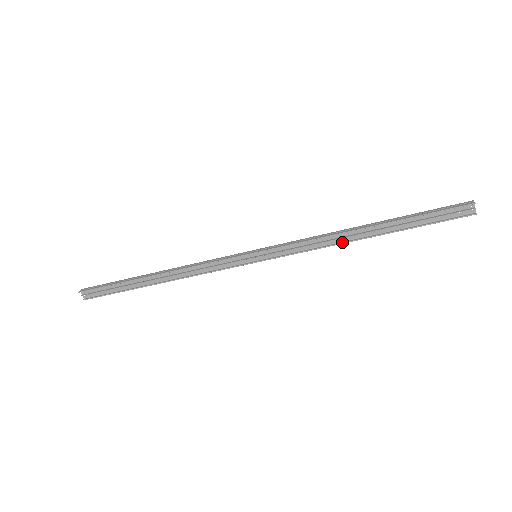
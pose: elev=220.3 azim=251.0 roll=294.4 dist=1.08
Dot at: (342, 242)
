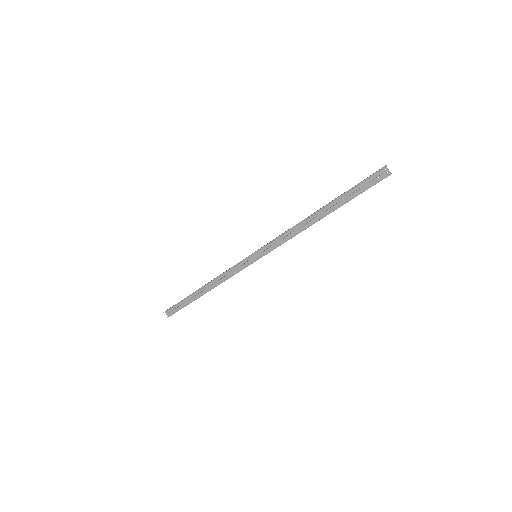
Dot at: (306, 228)
